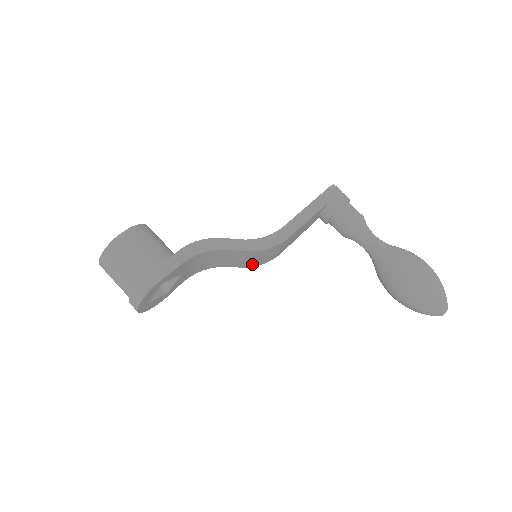
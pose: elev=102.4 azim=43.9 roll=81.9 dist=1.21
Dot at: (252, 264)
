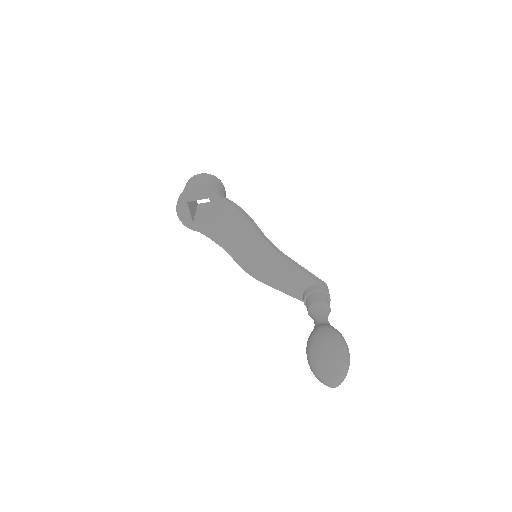
Dot at: (246, 264)
